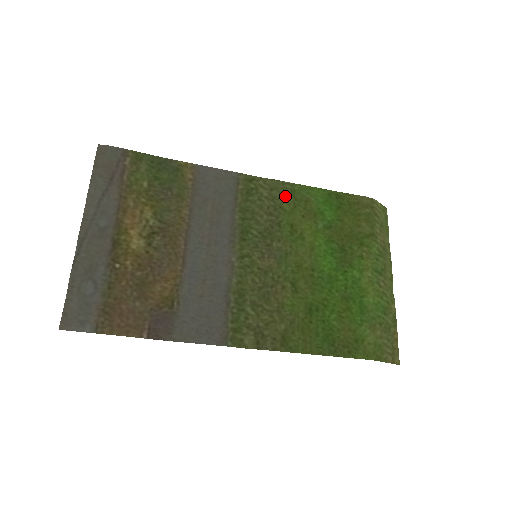
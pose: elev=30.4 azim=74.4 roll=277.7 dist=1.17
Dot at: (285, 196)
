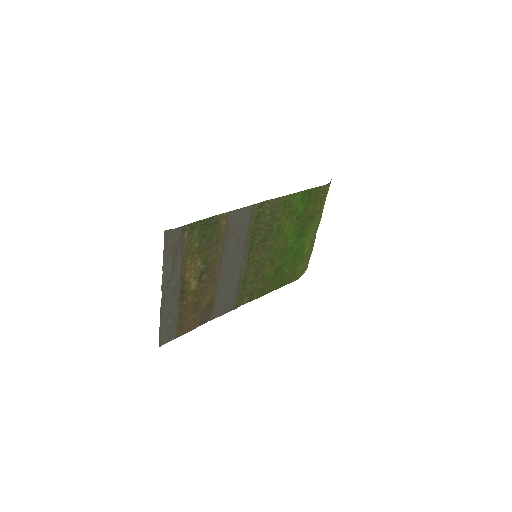
Dot at: (279, 208)
